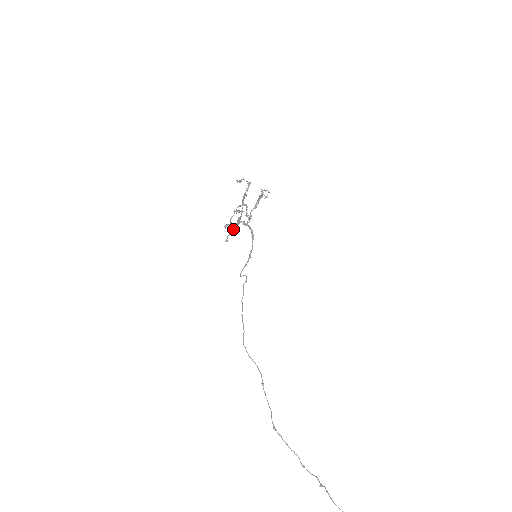
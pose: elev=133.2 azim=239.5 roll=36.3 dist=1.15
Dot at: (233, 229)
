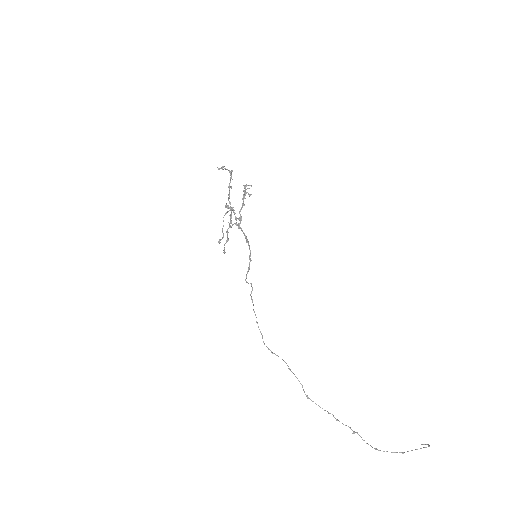
Dot at: (227, 236)
